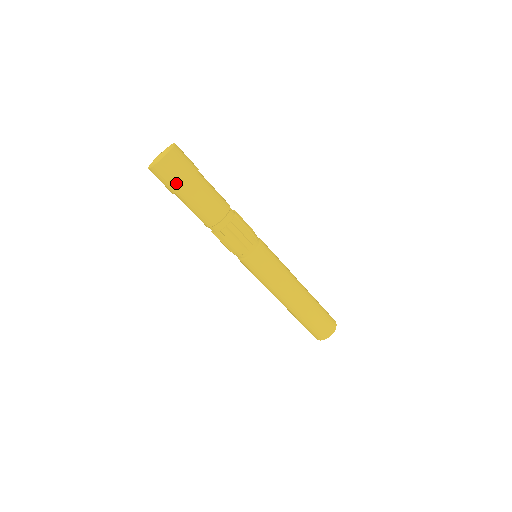
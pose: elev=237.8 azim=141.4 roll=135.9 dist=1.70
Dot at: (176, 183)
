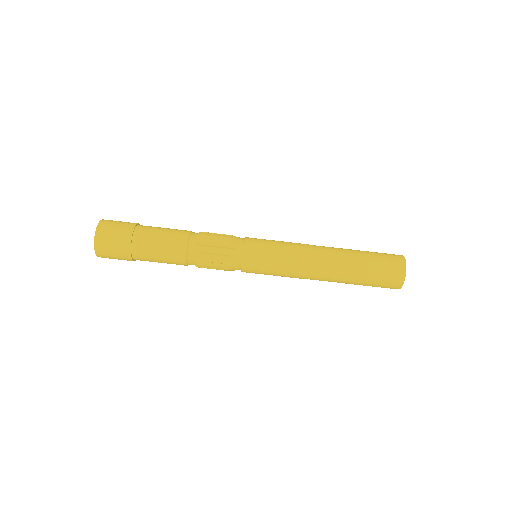
Dot at: (124, 258)
